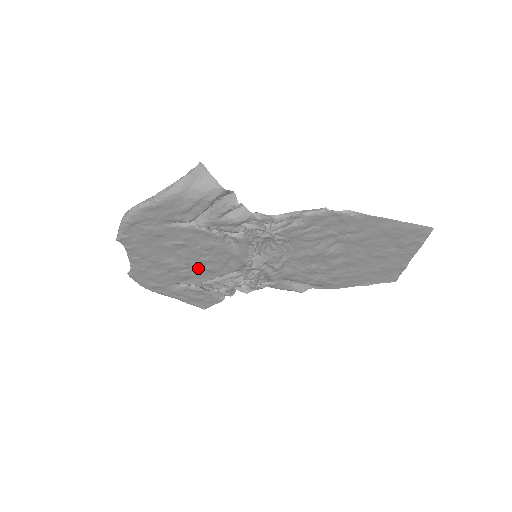
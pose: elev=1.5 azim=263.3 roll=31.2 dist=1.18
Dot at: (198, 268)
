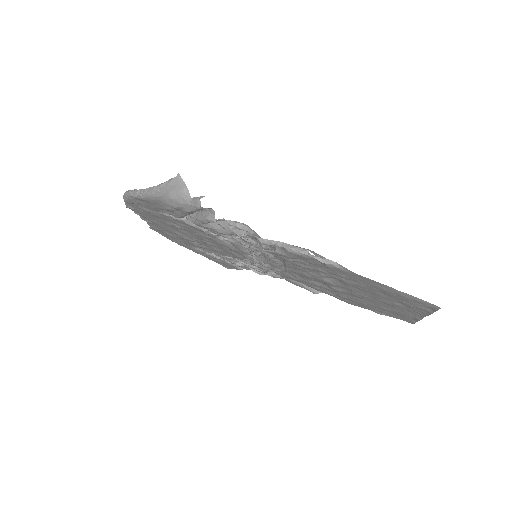
Dot at: (206, 245)
